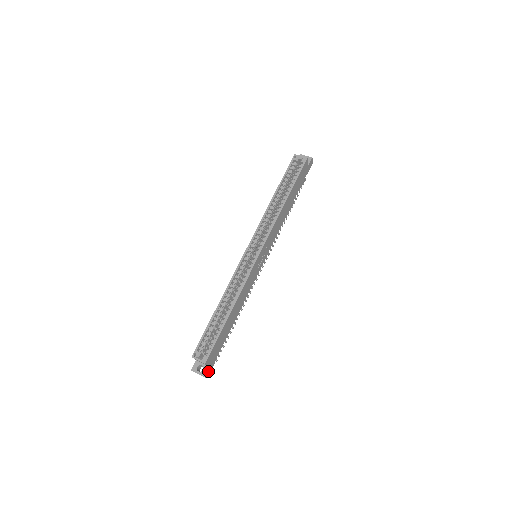
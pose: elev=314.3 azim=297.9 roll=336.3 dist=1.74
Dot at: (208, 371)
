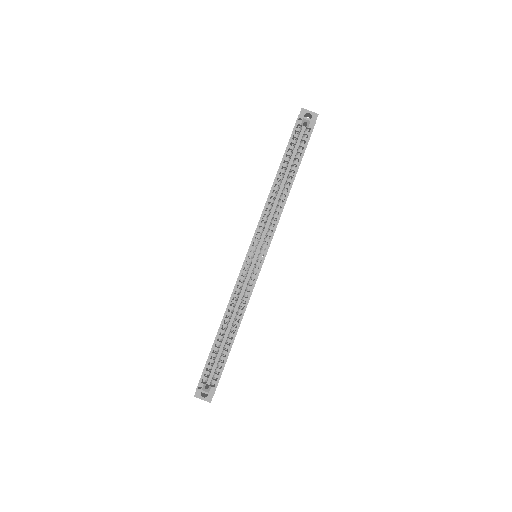
Dot at: occluded
